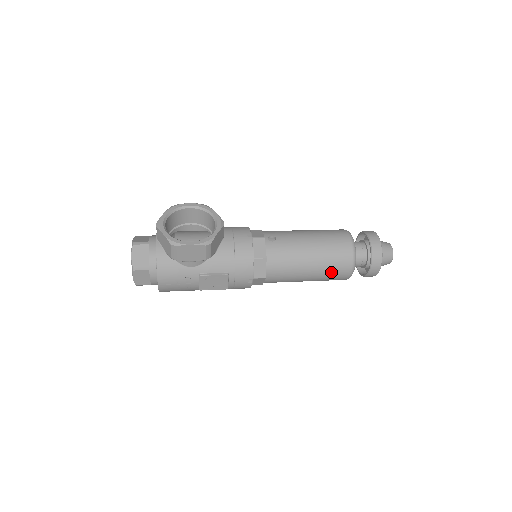
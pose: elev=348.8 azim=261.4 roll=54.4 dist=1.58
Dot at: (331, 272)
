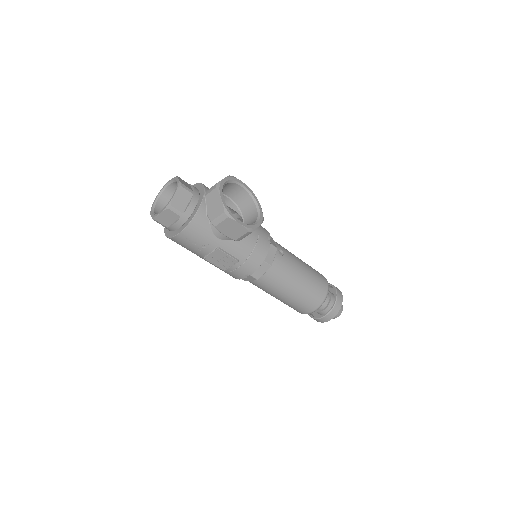
Dot at: (301, 303)
